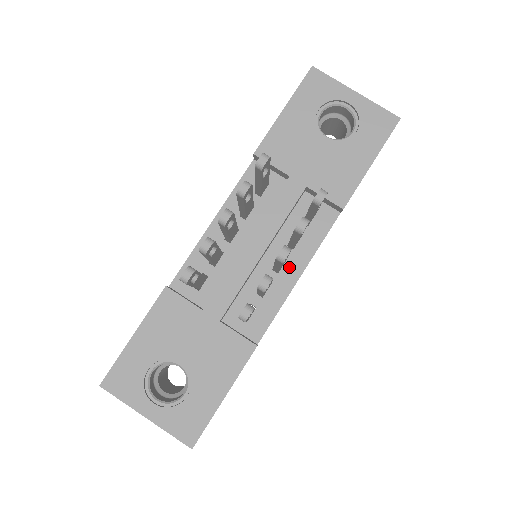
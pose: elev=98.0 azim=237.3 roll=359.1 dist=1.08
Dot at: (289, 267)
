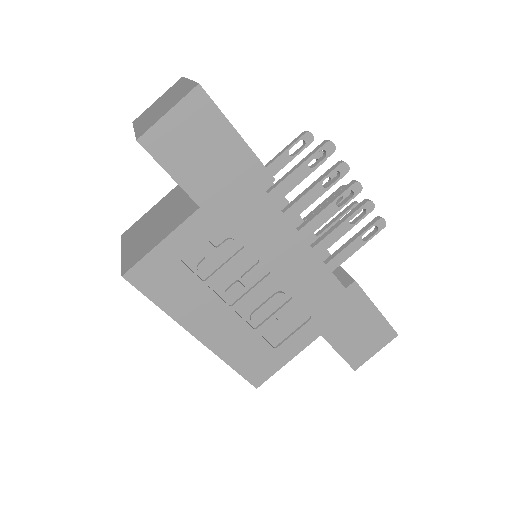
Dot at: occluded
